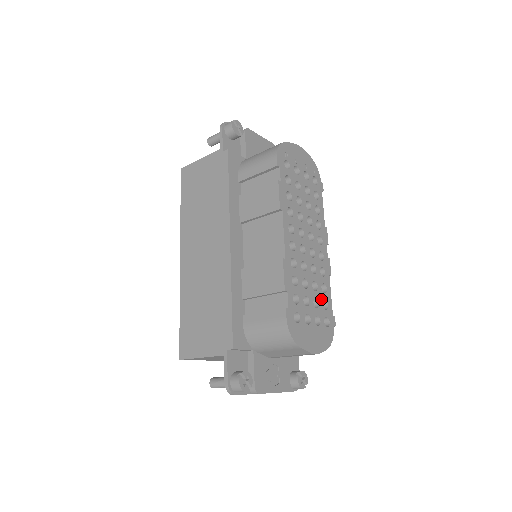
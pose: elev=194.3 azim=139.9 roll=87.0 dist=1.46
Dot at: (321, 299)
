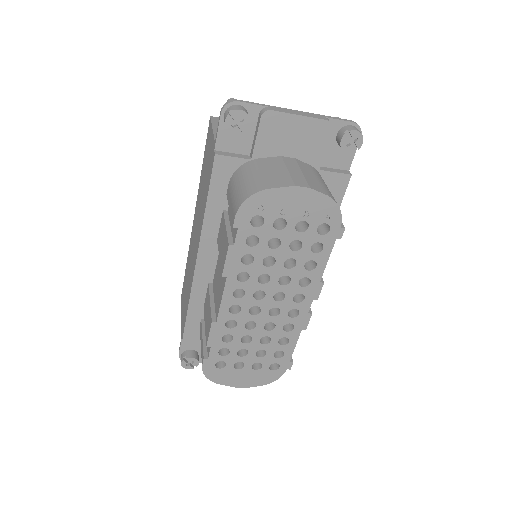
Dot at: (273, 350)
